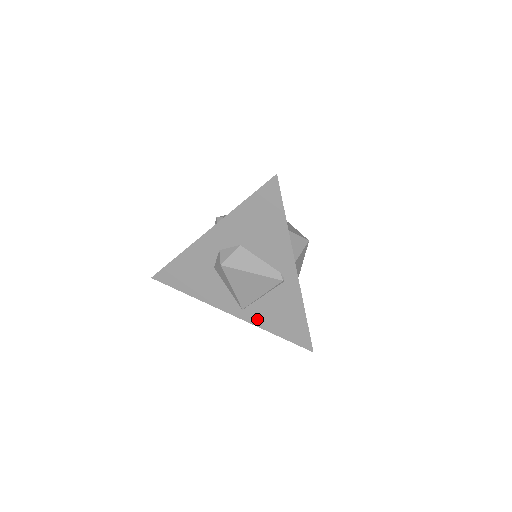
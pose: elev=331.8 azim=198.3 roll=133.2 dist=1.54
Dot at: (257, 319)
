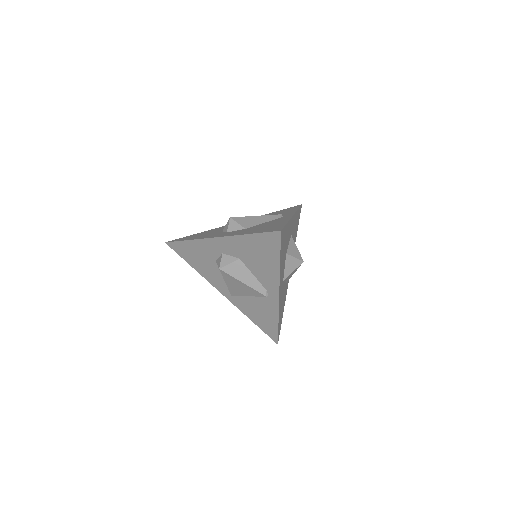
Dot at: (241, 306)
